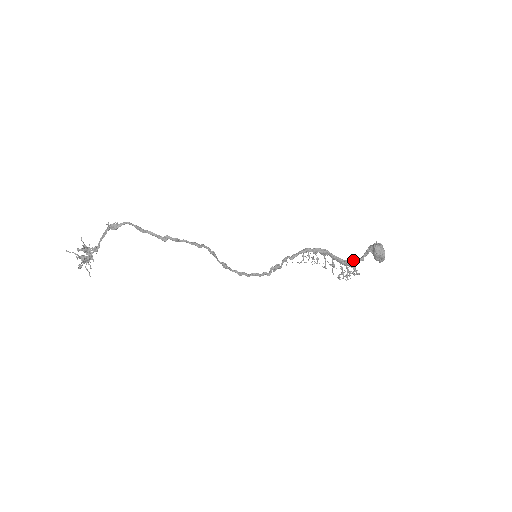
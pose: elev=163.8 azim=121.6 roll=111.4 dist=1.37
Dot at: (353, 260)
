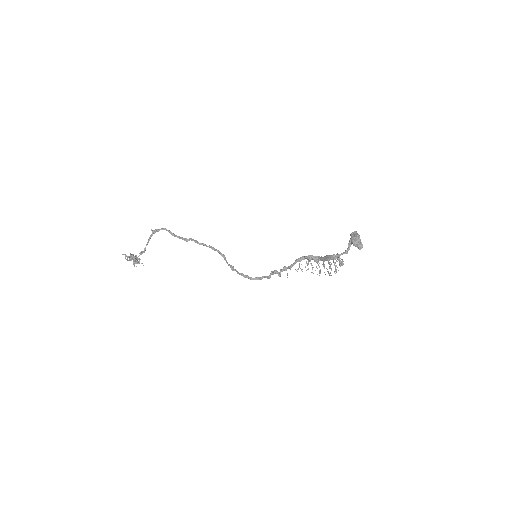
Dot at: (338, 254)
